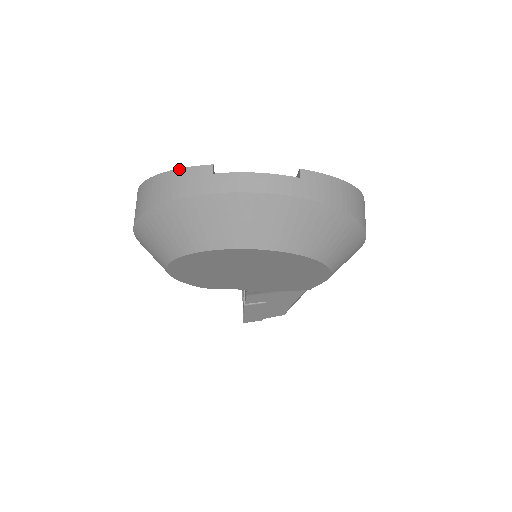
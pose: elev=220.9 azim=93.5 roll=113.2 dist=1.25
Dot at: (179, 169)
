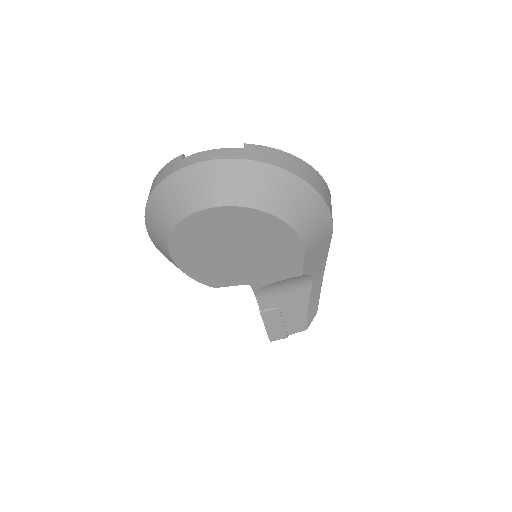
Dot at: (164, 166)
